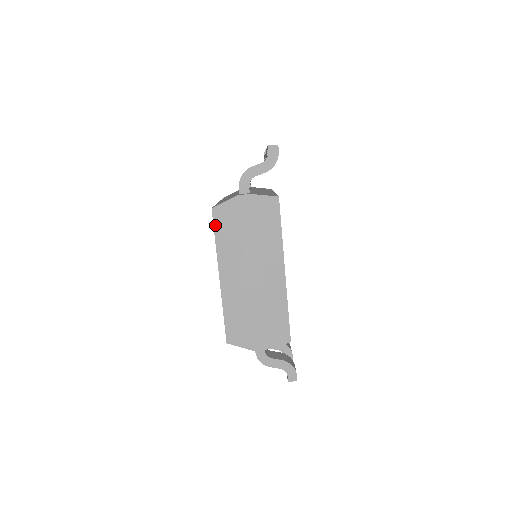
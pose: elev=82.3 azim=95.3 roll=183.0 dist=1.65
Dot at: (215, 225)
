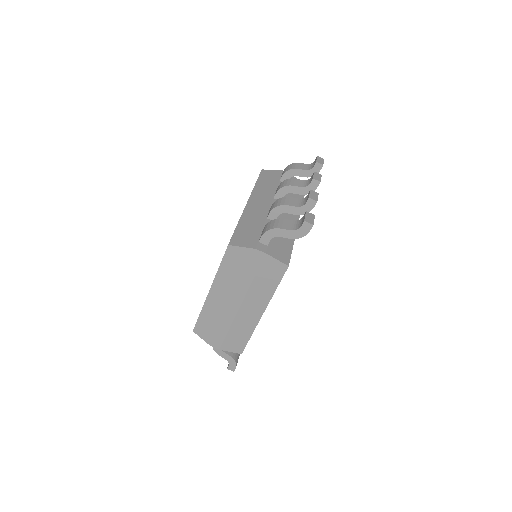
Dot at: (225, 257)
